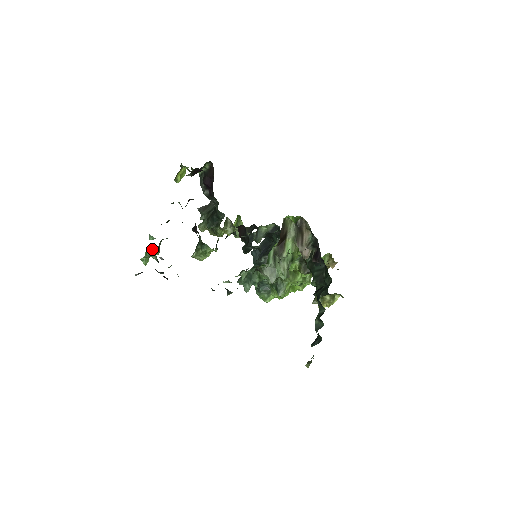
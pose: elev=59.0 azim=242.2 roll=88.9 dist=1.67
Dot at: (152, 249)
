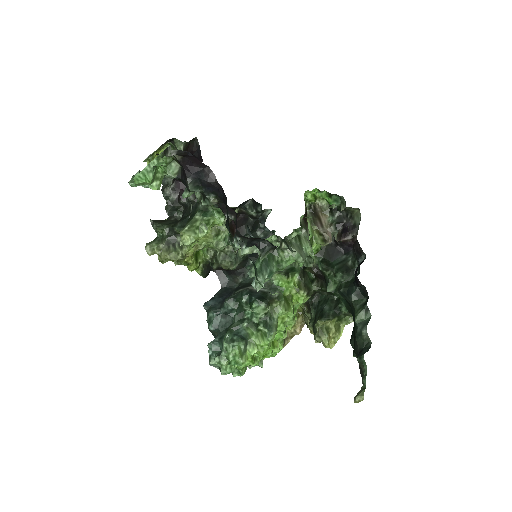
Dot at: (158, 172)
